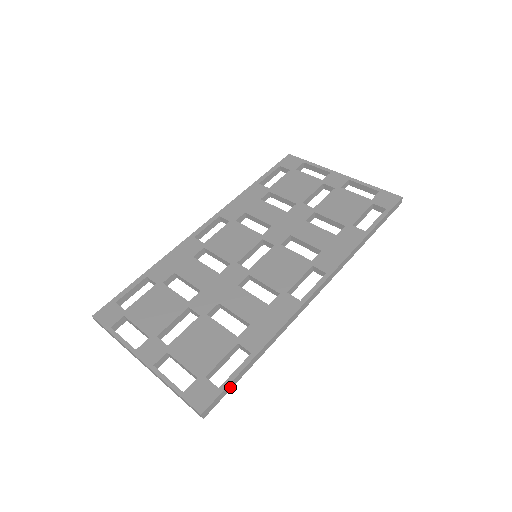
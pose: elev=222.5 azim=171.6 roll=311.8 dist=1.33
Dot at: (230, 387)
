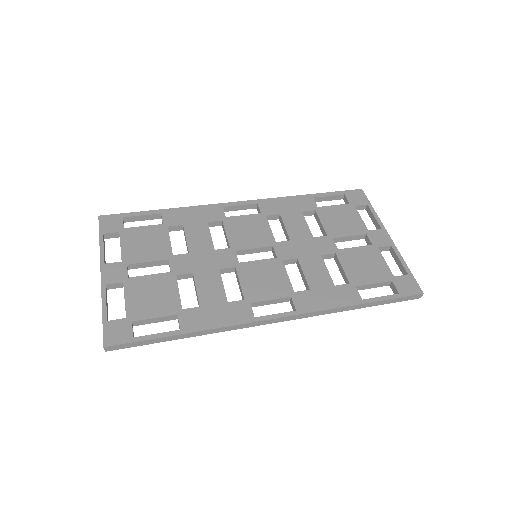
Dot at: (143, 343)
